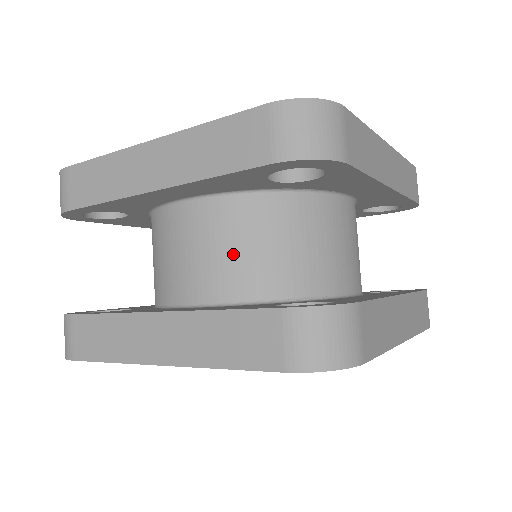
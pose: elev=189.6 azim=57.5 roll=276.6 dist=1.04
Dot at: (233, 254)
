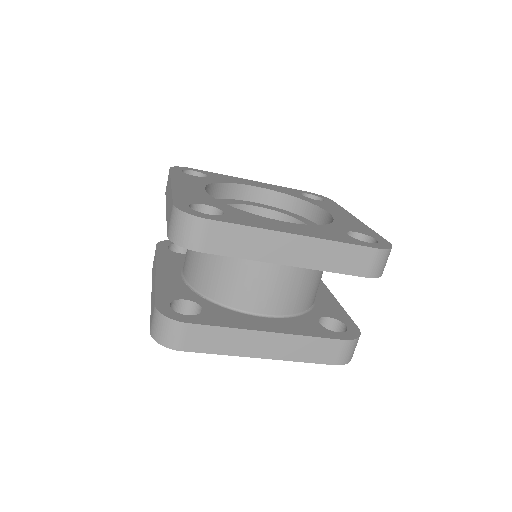
Dot at: (296, 290)
